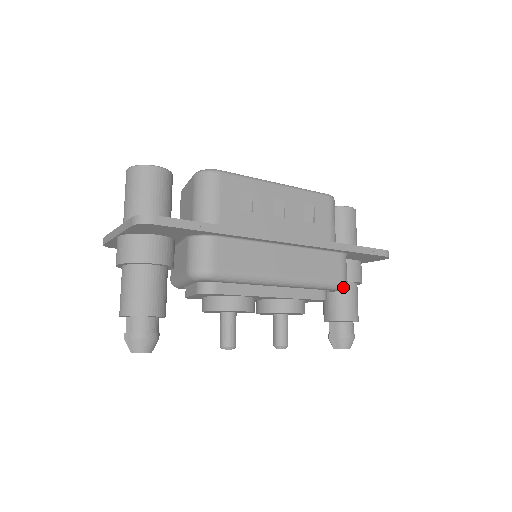
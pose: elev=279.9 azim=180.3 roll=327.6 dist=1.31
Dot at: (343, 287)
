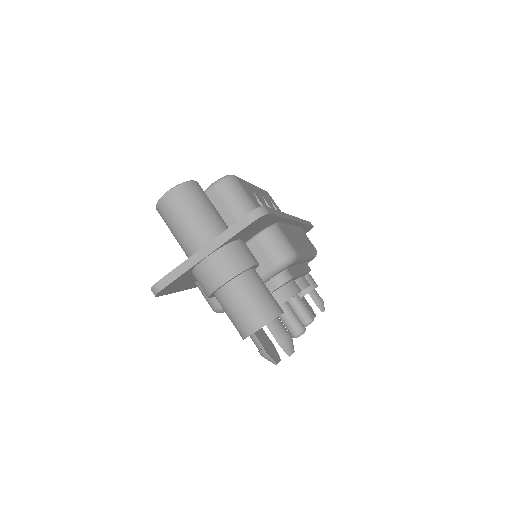
Dot at: (316, 254)
